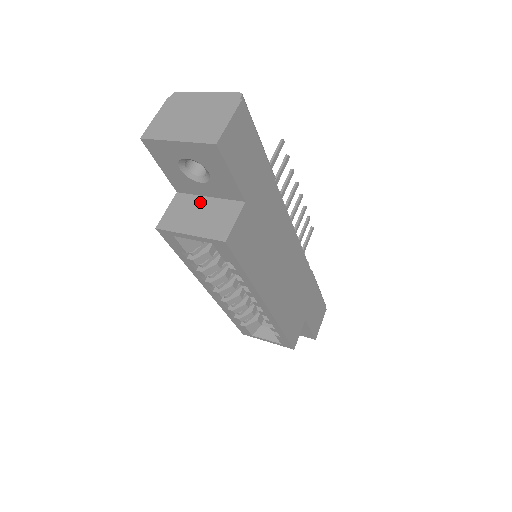
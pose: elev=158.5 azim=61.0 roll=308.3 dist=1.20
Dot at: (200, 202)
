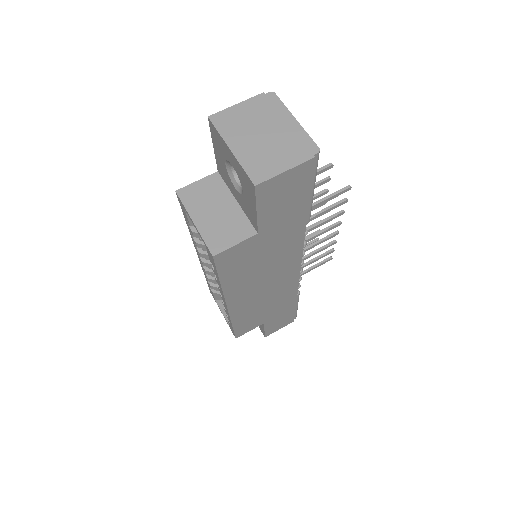
Dot at: (226, 199)
